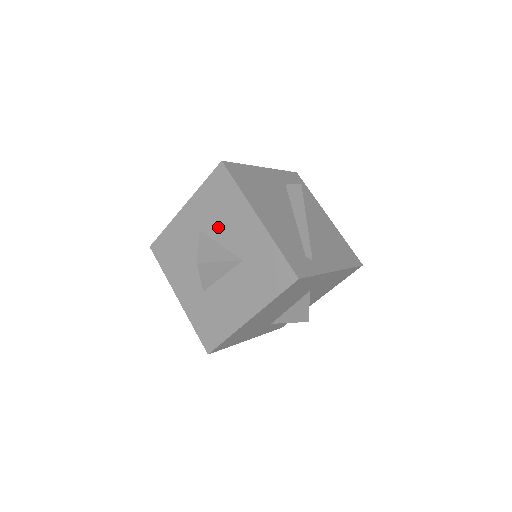
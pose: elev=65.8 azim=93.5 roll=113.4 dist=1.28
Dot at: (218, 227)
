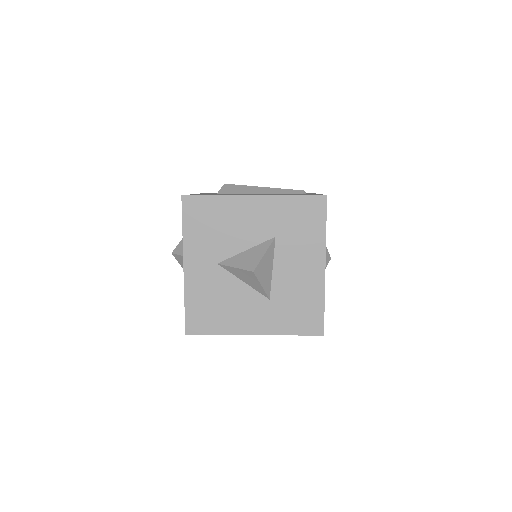
Dot at: (230, 241)
